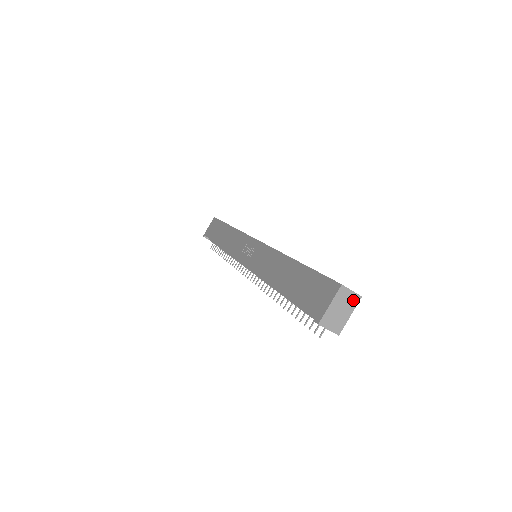
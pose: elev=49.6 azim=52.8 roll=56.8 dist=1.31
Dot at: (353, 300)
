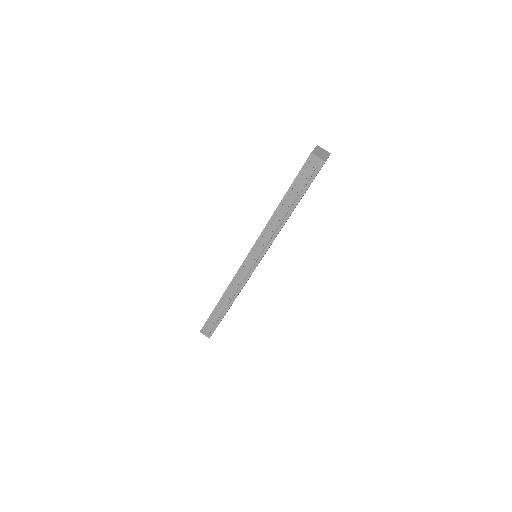
Dot at: (327, 153)
